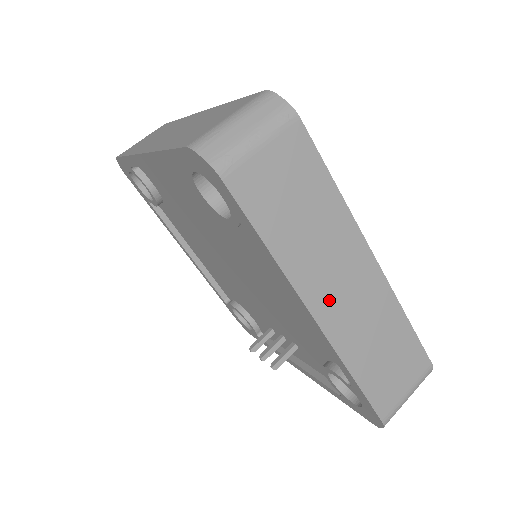
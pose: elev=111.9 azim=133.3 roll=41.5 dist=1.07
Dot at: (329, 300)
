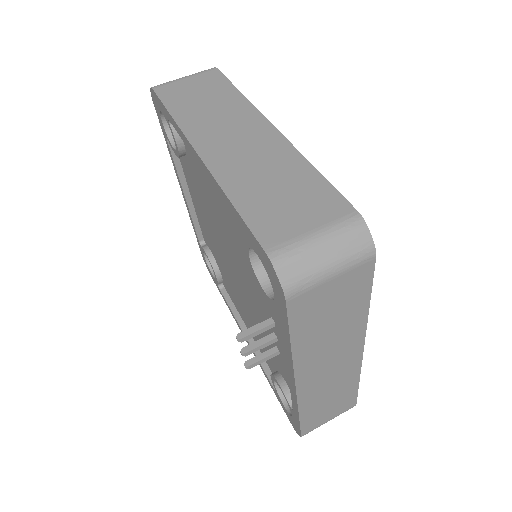
Dot at: (215, 143)
